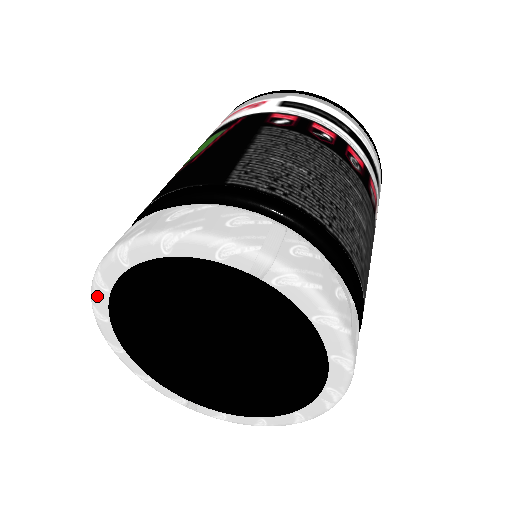
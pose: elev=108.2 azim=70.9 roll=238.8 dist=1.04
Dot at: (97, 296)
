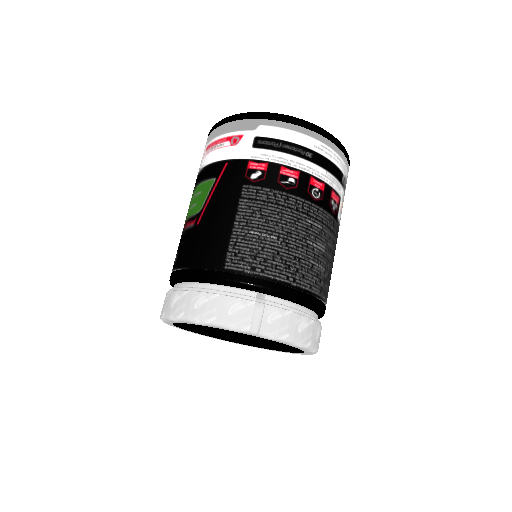
Dot at: (165, 322)
